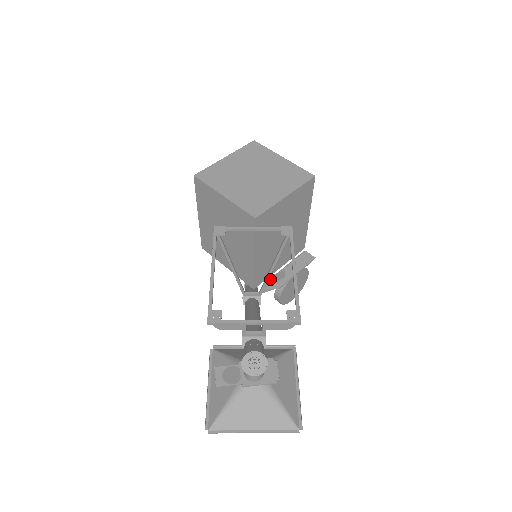
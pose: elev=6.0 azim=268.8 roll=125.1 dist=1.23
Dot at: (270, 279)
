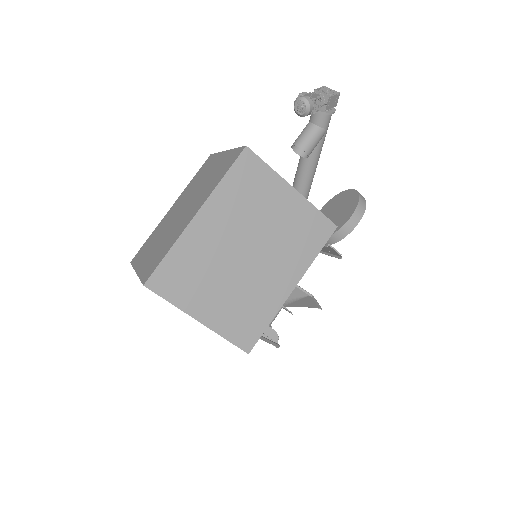
Dot at: occluded
